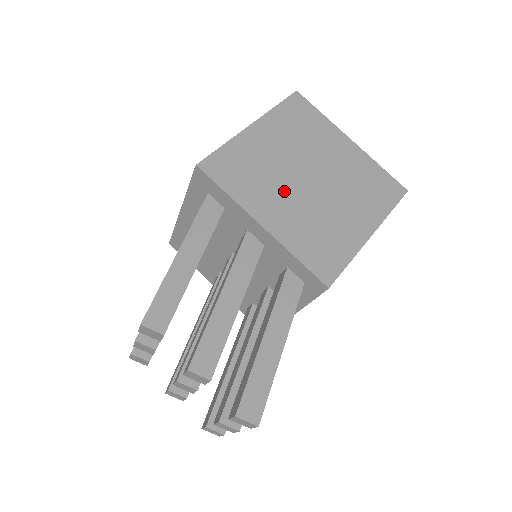
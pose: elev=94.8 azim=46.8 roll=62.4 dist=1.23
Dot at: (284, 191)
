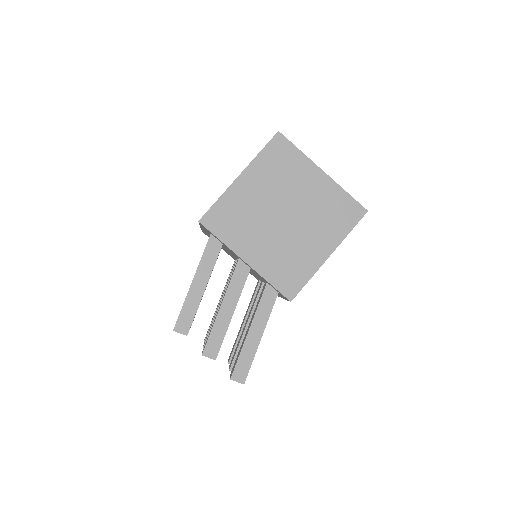
Dot at: (263, 231)
